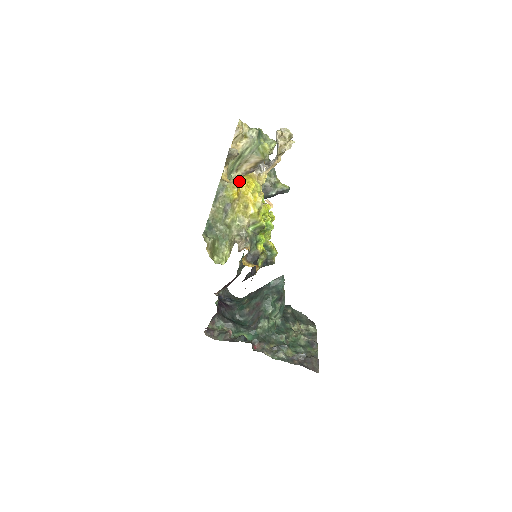
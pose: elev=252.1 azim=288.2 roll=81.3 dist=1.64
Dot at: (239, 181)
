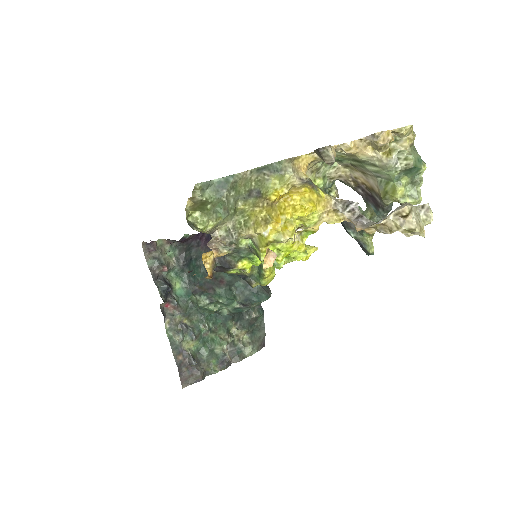
Dot at: (298, 189)
